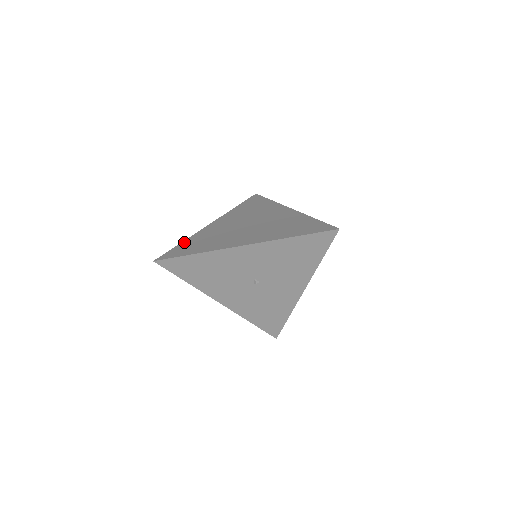
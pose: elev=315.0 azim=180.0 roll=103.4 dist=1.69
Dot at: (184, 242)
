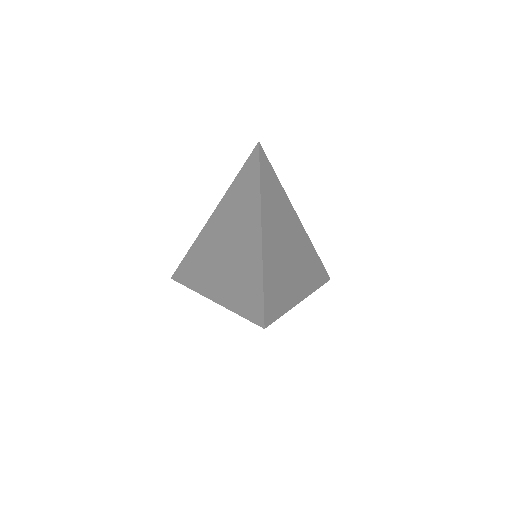
Dot at: (189, 252)
